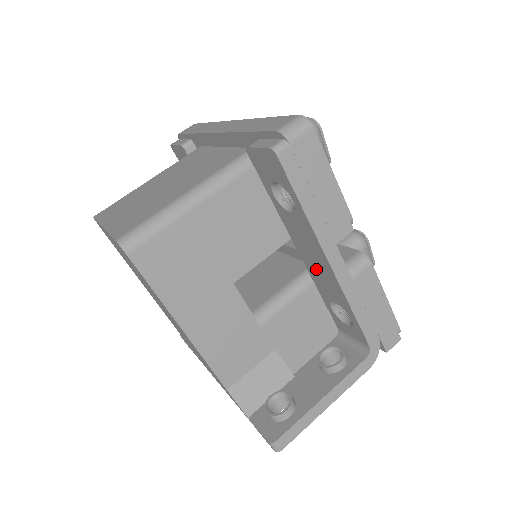
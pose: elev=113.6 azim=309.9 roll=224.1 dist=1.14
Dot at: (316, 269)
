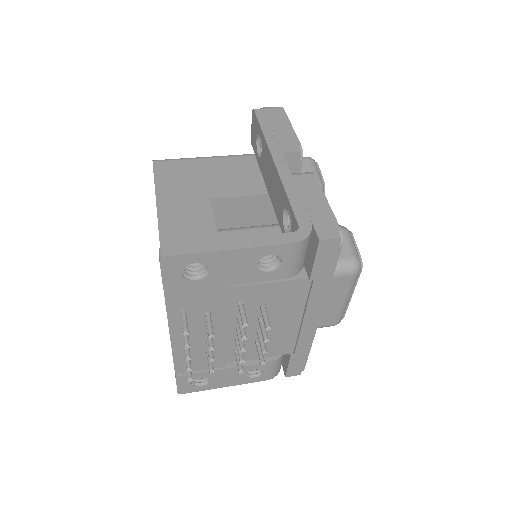
Dot at: (274, 191)
